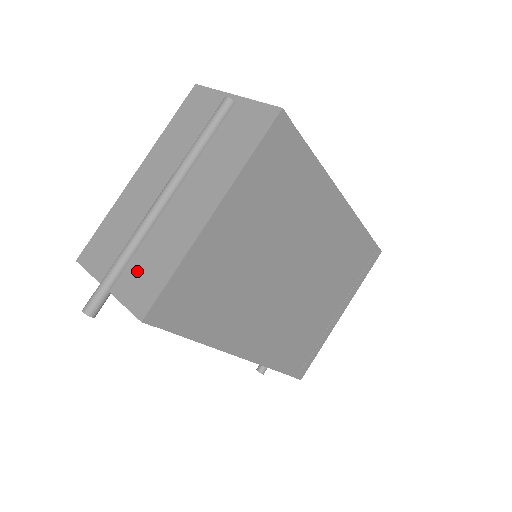
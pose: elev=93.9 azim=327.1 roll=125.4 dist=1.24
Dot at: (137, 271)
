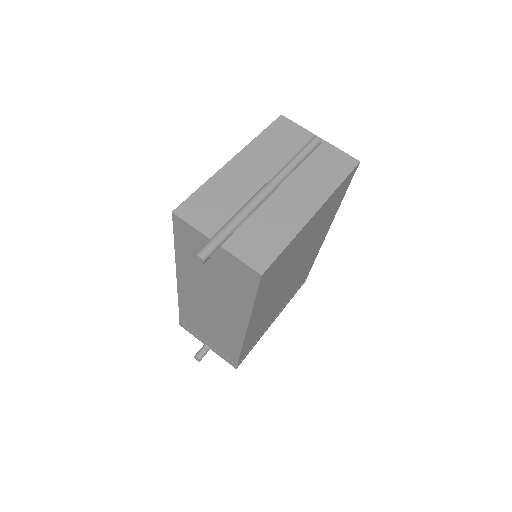
Dot at: (249, 236)
